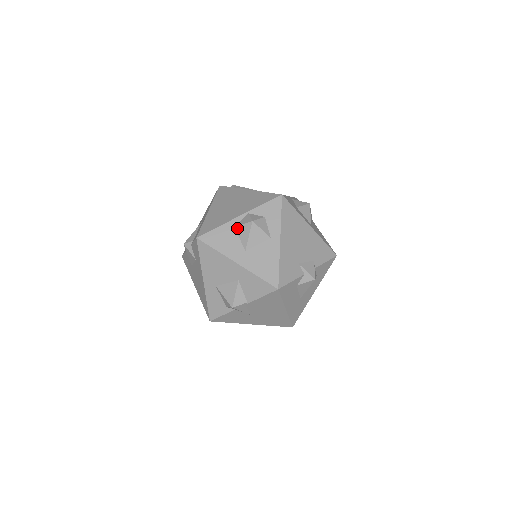
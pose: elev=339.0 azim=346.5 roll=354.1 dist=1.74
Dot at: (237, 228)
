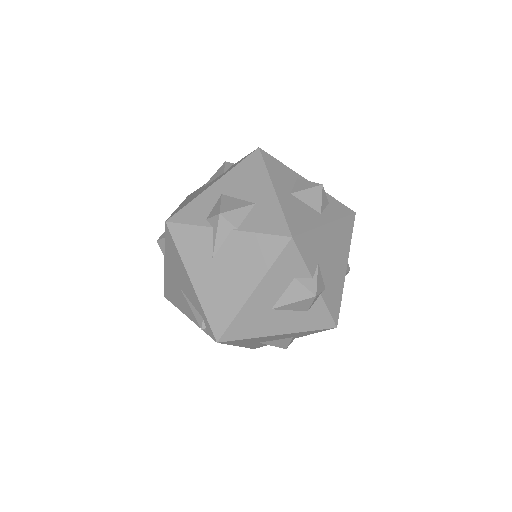
Dot at: (300, 180)
